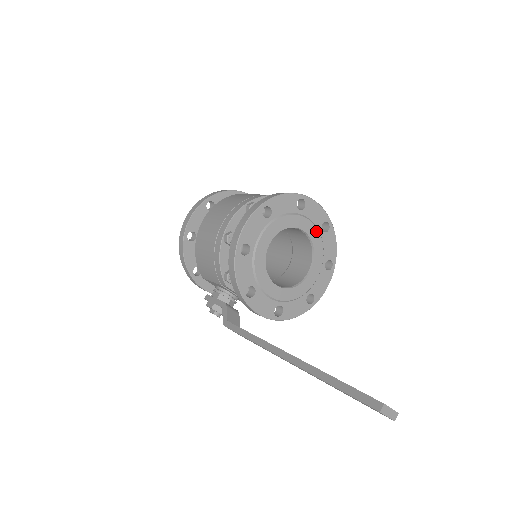
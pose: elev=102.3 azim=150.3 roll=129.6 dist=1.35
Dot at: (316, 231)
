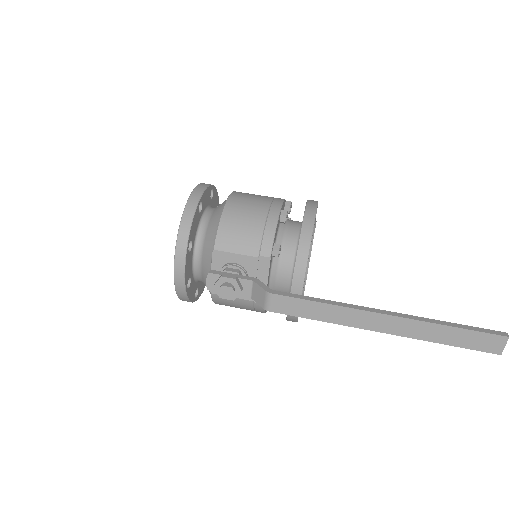
Dot at: occluded
